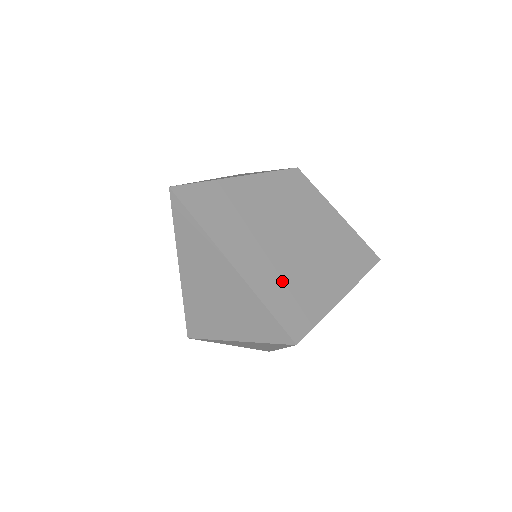
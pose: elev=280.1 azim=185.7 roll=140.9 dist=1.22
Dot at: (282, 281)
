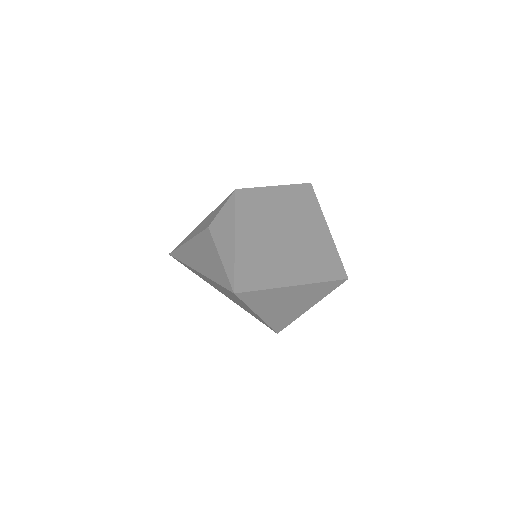
Dot at: (311, 260)
